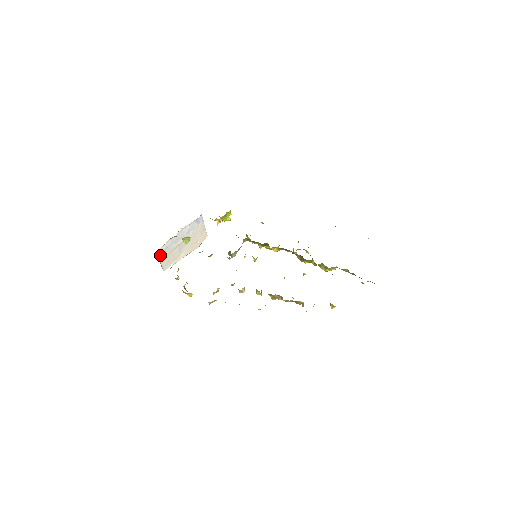
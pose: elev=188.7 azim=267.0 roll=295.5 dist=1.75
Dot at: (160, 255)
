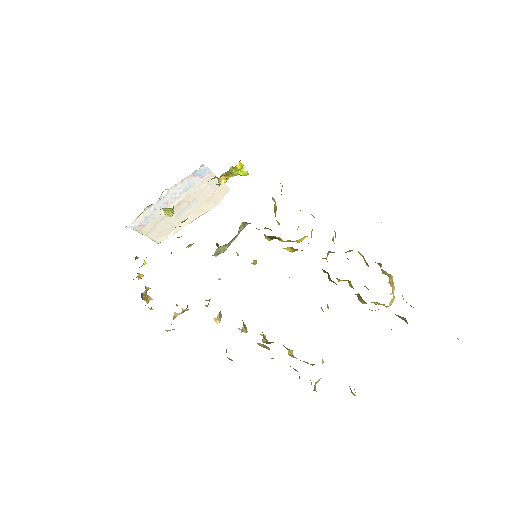
Dot at: (138, 228)
